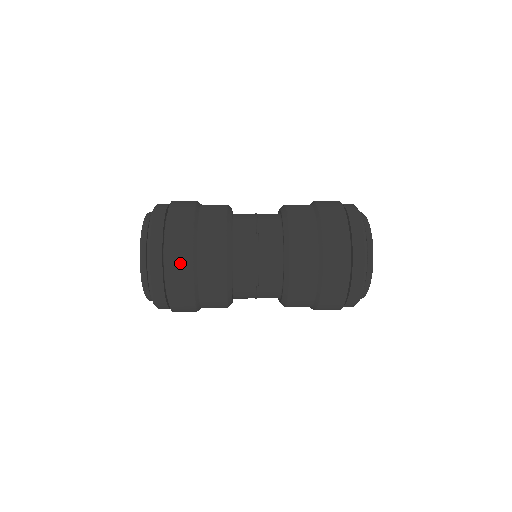
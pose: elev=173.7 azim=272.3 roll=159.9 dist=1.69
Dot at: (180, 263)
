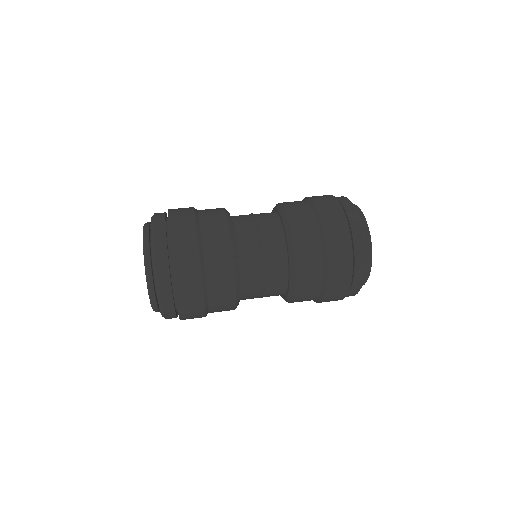
Dot at: (188, 269)
